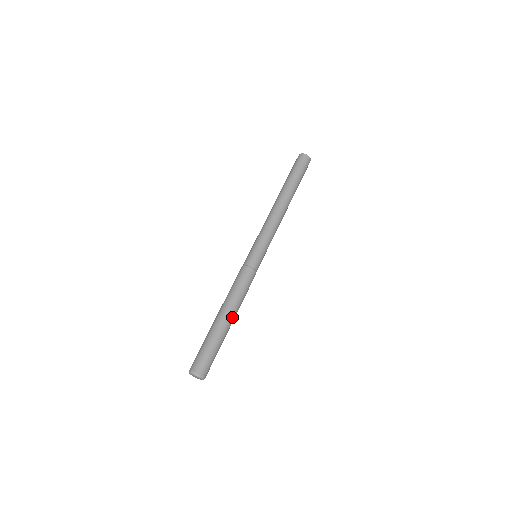
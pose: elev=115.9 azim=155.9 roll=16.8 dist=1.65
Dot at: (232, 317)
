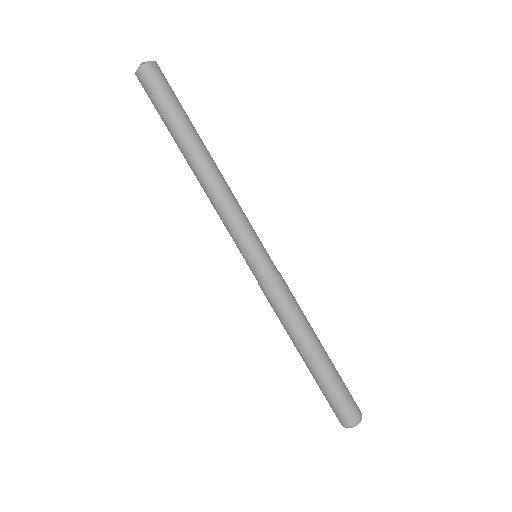
Dot at: (310, 349)
